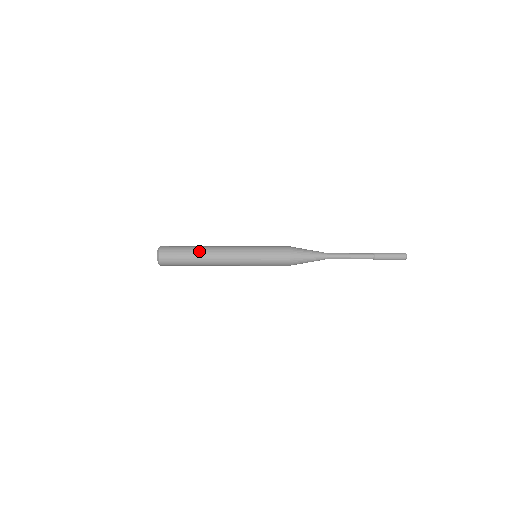
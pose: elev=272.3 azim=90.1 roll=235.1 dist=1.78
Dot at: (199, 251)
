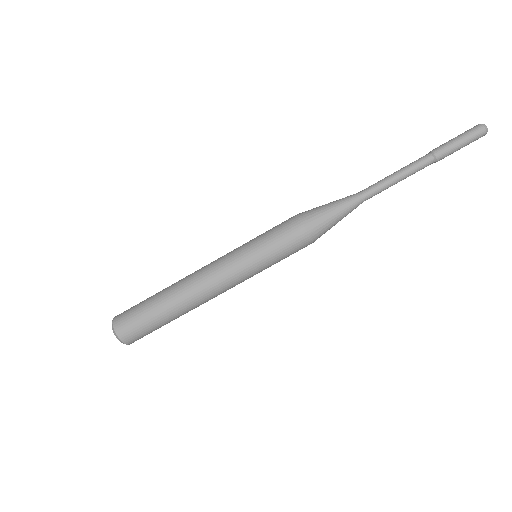
Dot at: (174, 305)
